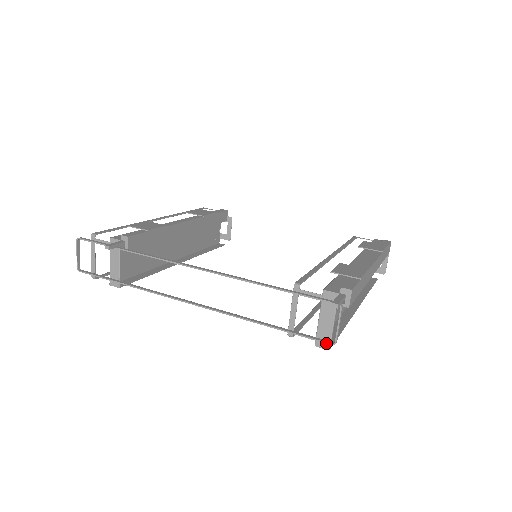
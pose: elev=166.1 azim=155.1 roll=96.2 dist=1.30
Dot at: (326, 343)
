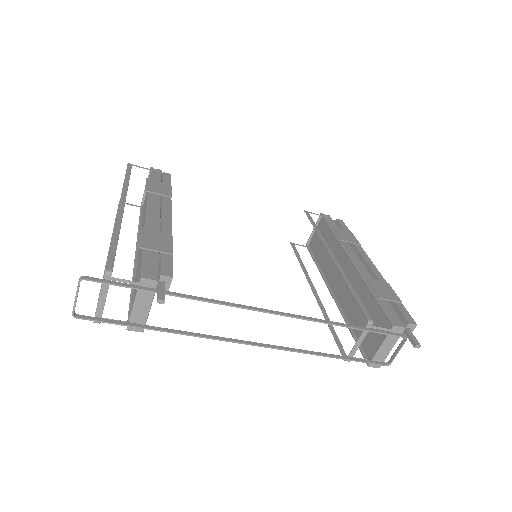
Dot at: (382, 365)
